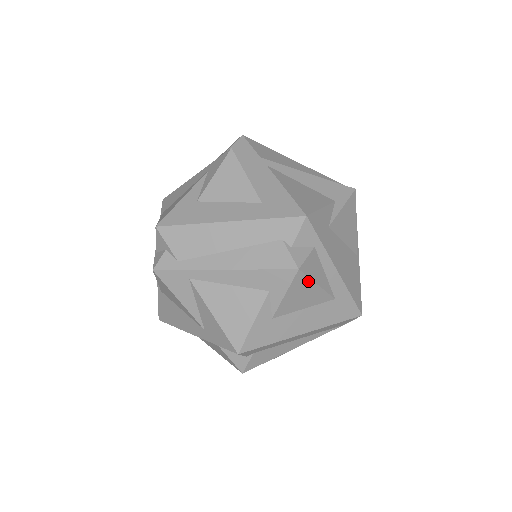
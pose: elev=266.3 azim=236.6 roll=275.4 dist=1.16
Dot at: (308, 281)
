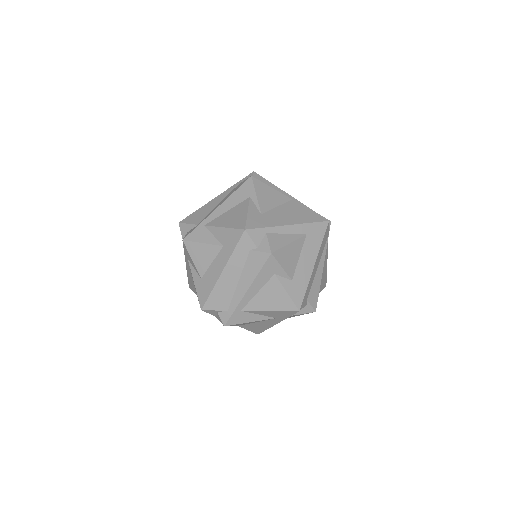
Dot at: (283, 249)
